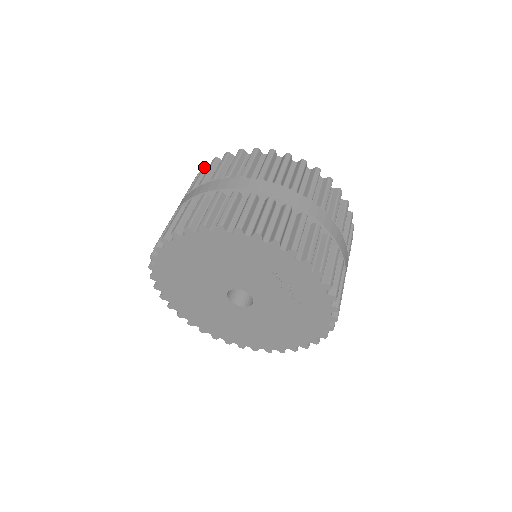
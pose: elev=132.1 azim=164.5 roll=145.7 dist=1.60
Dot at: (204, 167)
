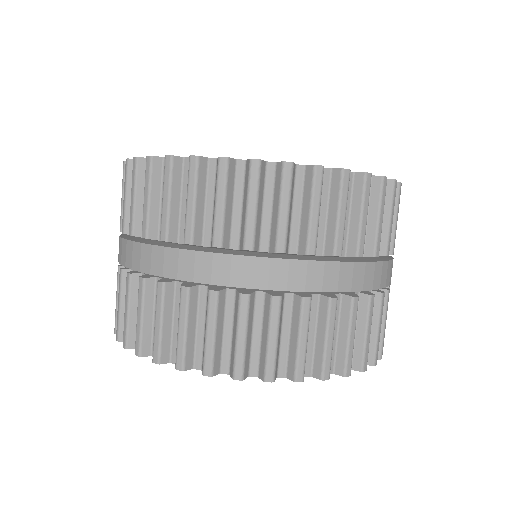
Dot at: (292, 174)
